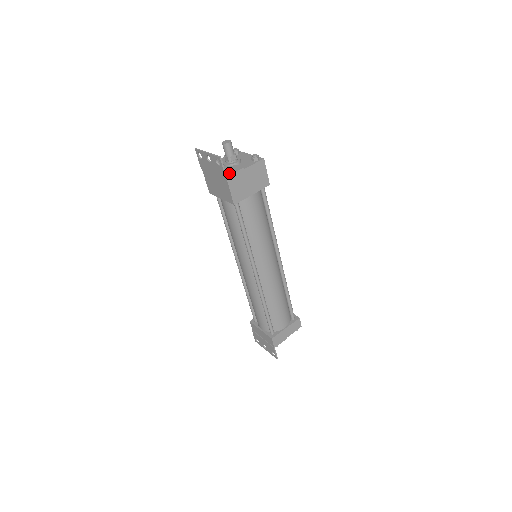
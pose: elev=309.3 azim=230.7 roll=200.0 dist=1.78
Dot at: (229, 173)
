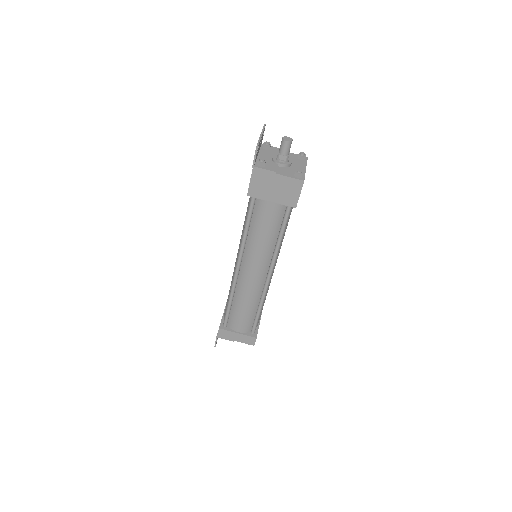
Dot at: (260, 166)
